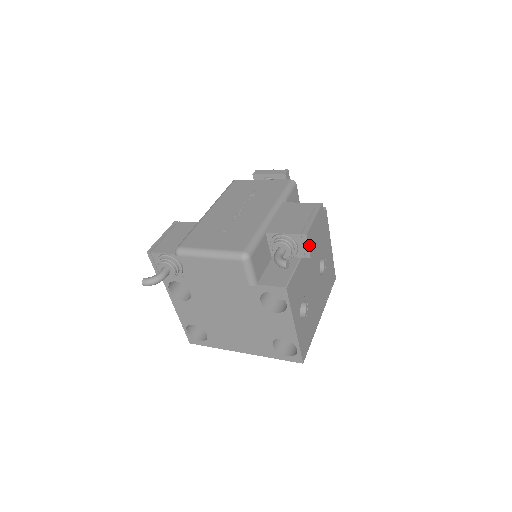
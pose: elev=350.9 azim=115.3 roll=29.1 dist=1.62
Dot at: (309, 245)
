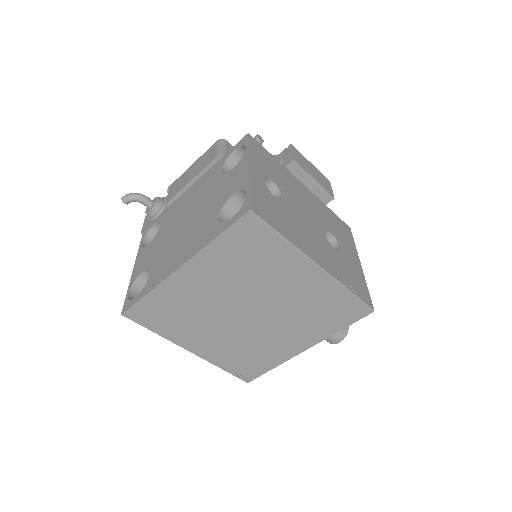
Dot at: (294, 154)
